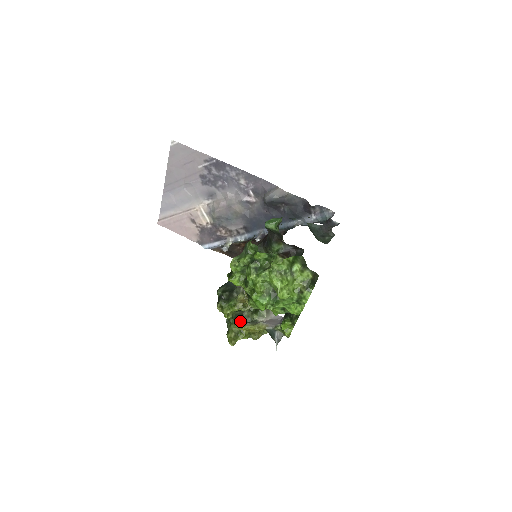
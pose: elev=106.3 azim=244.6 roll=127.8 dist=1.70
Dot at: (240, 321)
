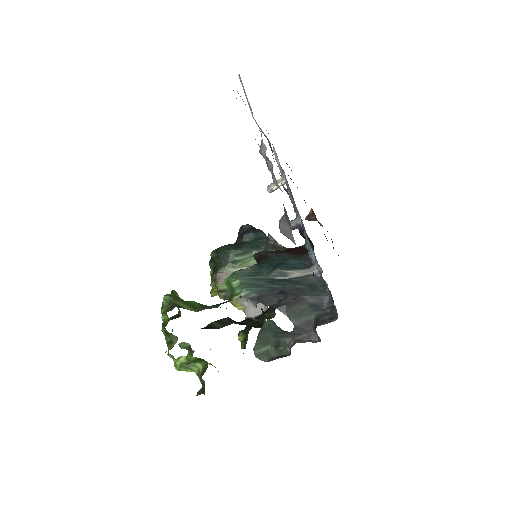
Dot at: occluded
